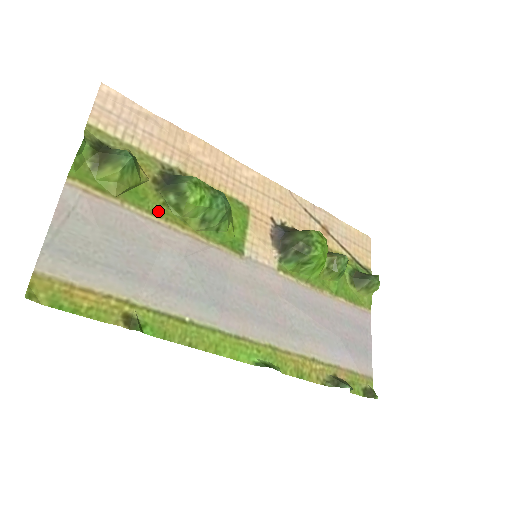
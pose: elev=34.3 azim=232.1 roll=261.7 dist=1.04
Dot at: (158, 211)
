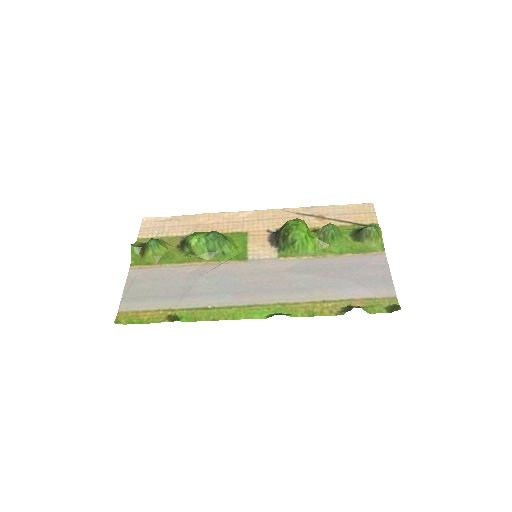
Dot at: (183, 260)
